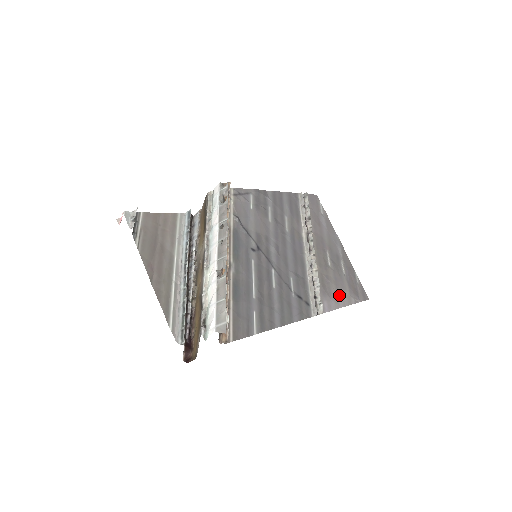
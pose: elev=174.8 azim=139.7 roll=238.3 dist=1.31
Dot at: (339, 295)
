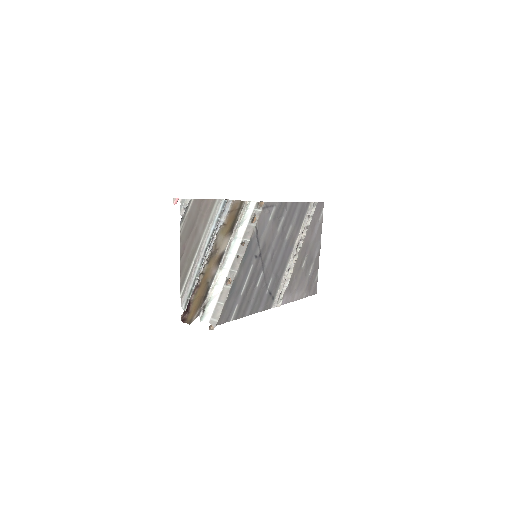
Dot at: (297, 291)
